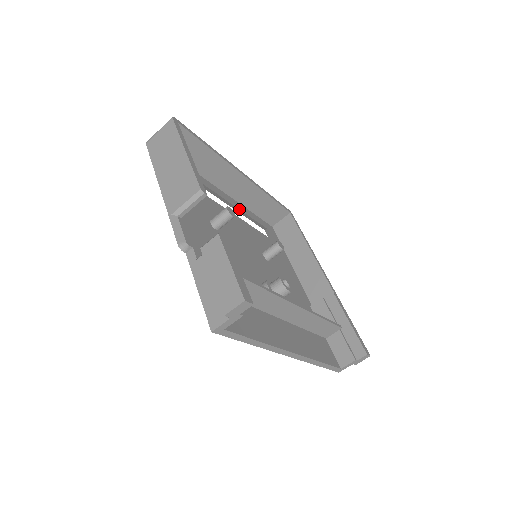
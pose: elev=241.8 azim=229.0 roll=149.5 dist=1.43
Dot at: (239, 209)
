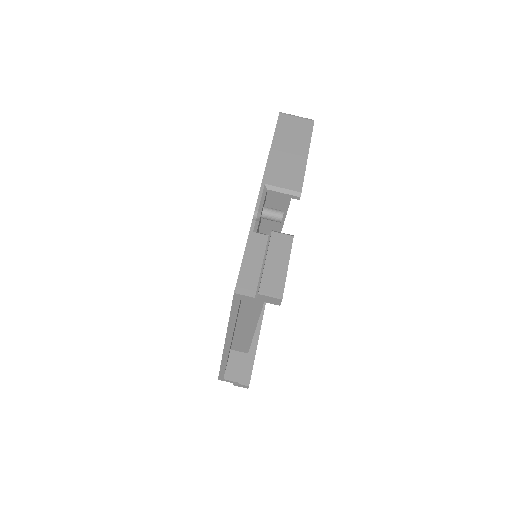
Dot at: occluded
